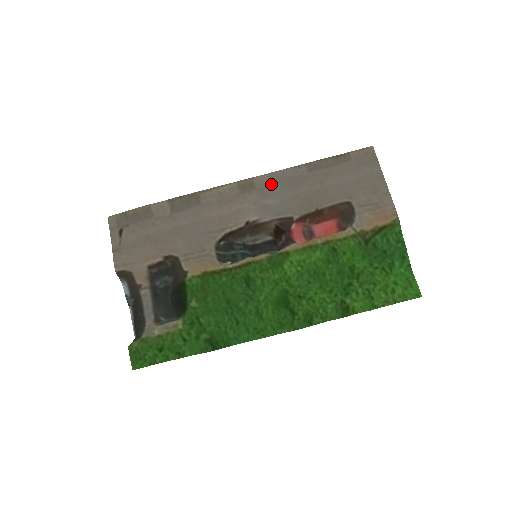
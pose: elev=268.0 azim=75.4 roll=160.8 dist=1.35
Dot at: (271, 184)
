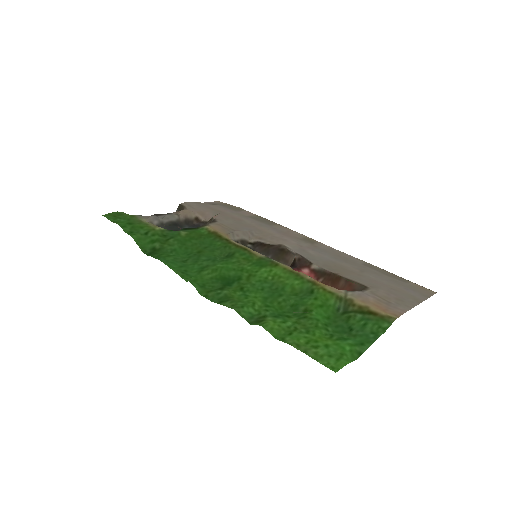
Dot at: (326, 250)
